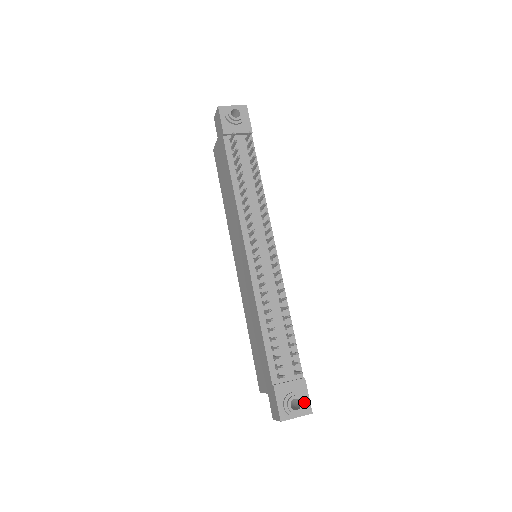
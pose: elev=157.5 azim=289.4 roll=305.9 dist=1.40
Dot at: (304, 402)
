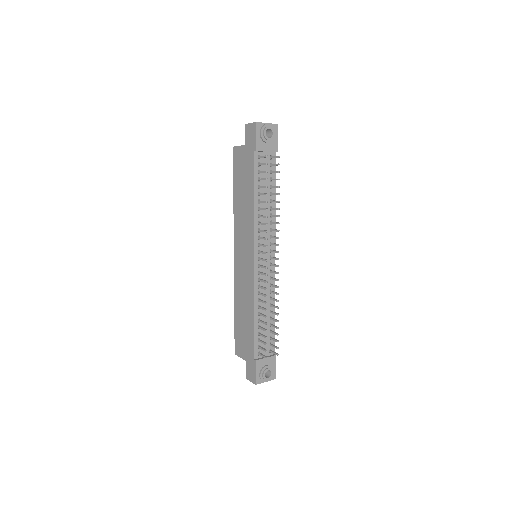
Dot at: (273, 372)
